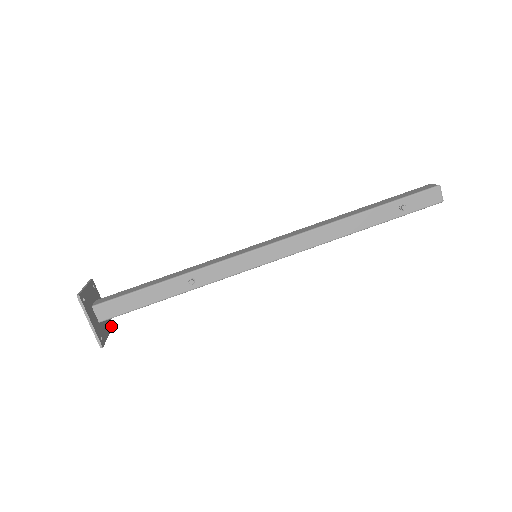
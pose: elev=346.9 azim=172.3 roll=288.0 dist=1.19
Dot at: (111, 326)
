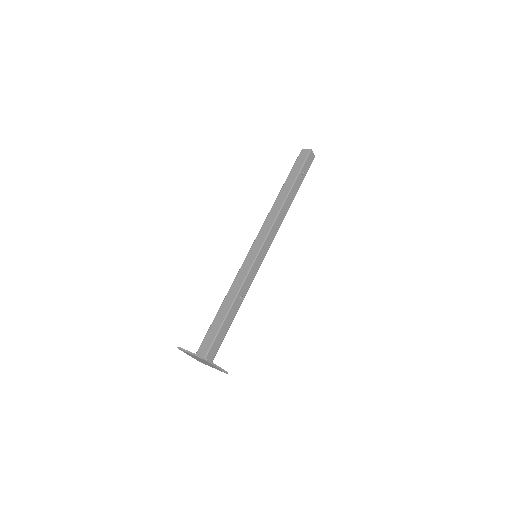
Dot at: occluded
